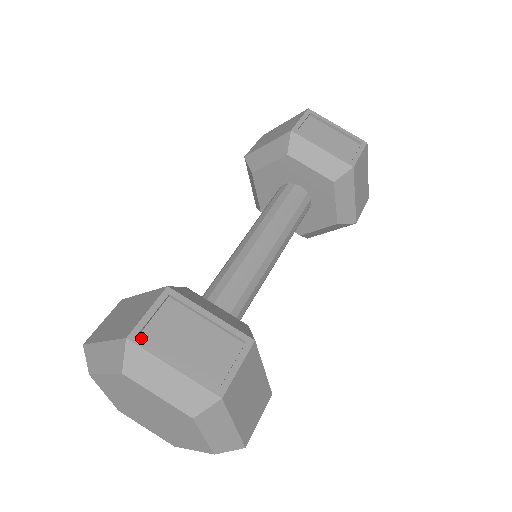
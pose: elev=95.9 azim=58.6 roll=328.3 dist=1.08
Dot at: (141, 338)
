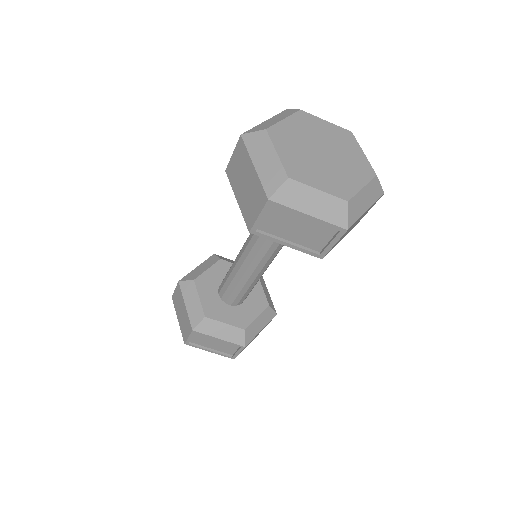
Dot at: (191, 342)
